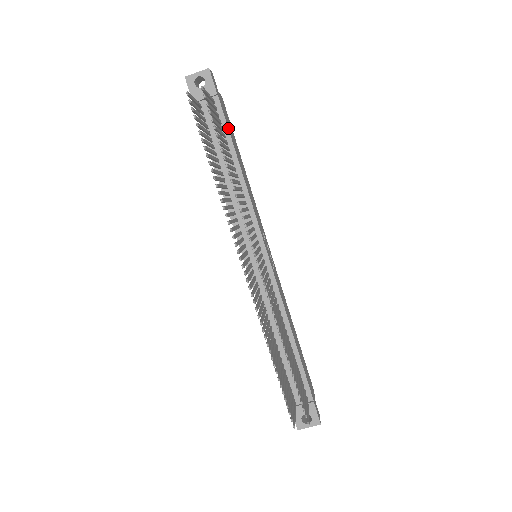
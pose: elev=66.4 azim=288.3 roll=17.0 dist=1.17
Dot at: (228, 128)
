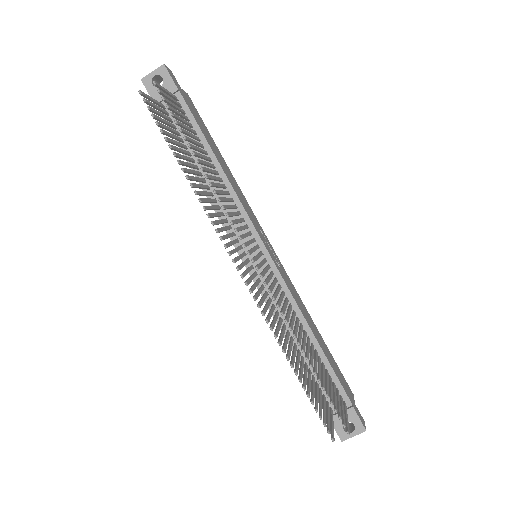
Dot at: (197, 124)
